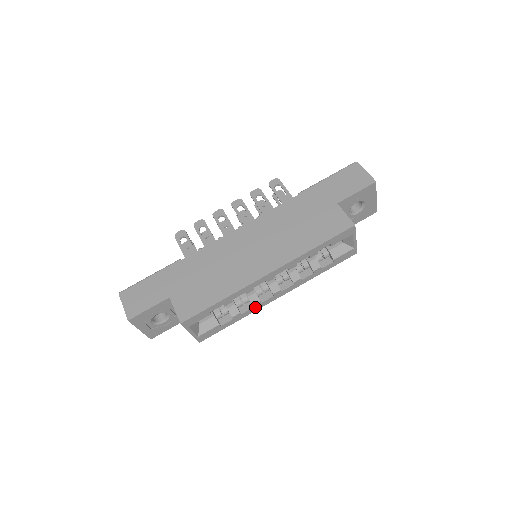
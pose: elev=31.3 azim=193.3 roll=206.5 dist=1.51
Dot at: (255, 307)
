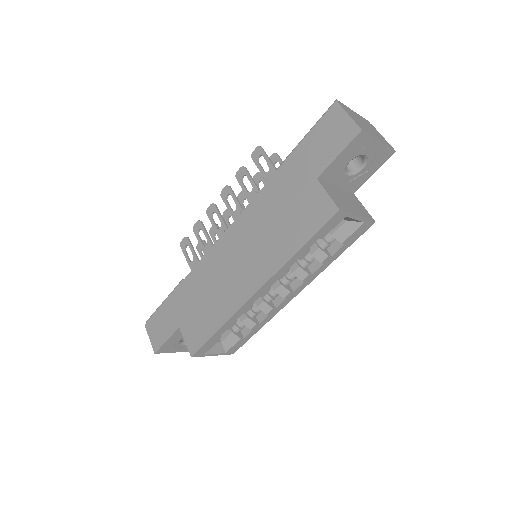
Dot at: (272, 313)
